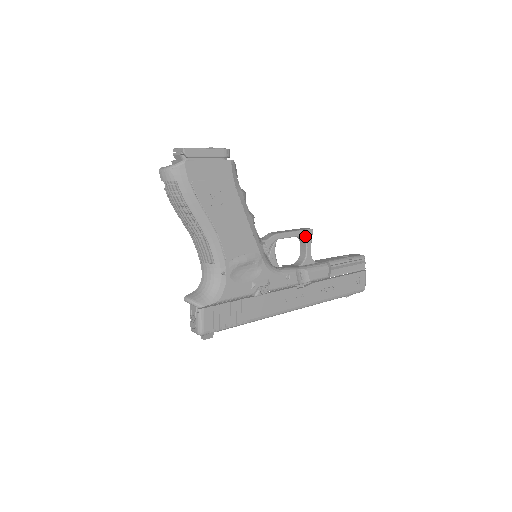
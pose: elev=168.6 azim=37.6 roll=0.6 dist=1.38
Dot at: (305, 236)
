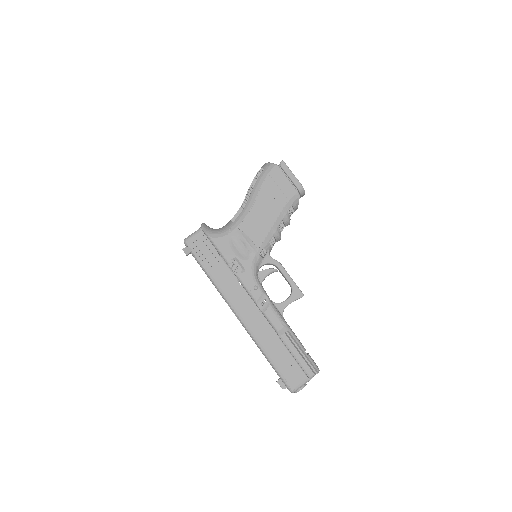
Dot at: (295, 291)
